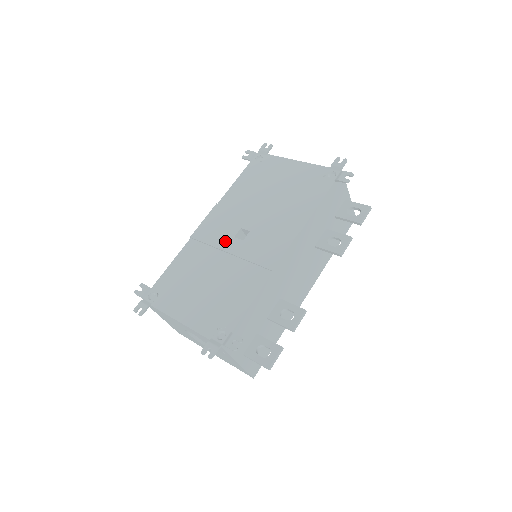
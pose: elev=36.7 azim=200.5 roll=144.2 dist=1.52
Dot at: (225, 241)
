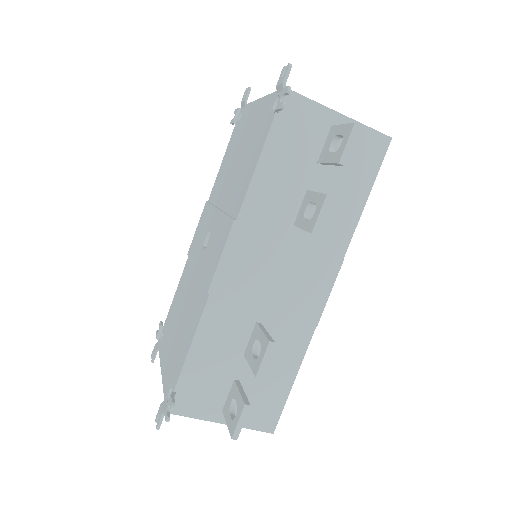
Dot at: (197, 254)
